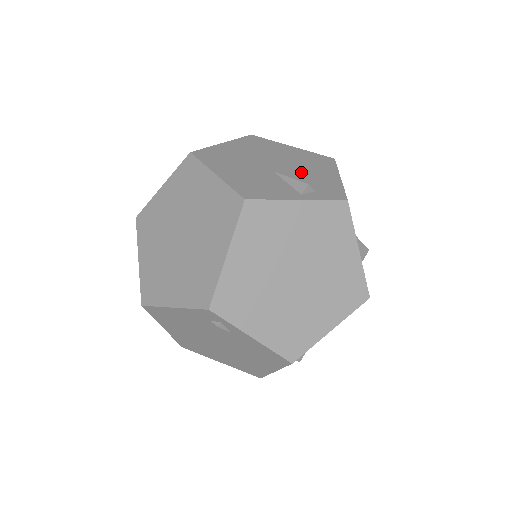
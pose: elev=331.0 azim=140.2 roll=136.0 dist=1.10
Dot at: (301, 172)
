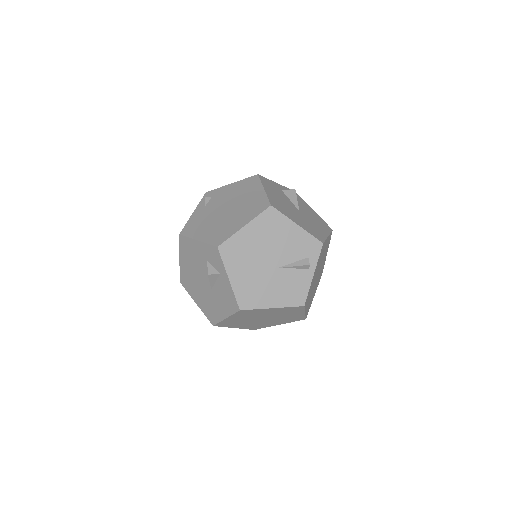
Dot at: (284, 249)
